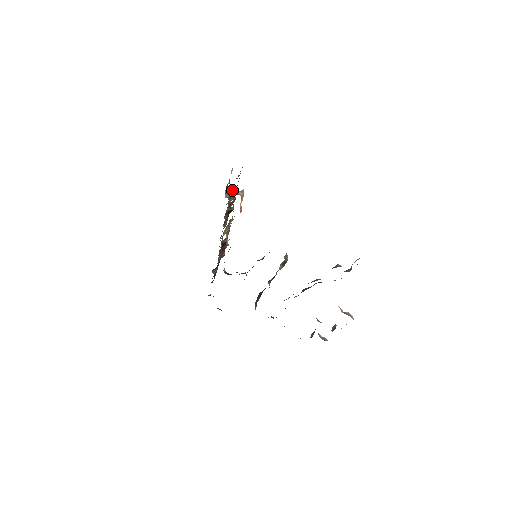
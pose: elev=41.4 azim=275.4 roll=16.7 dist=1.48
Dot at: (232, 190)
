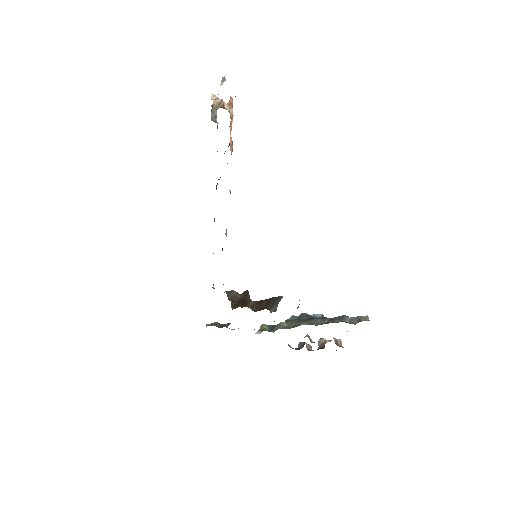
Dot at: (219, 103)
